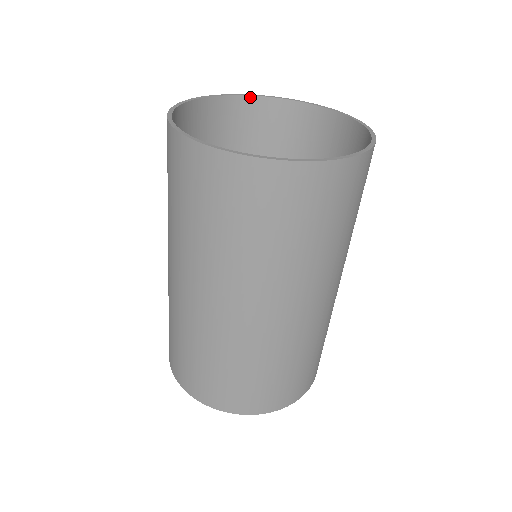
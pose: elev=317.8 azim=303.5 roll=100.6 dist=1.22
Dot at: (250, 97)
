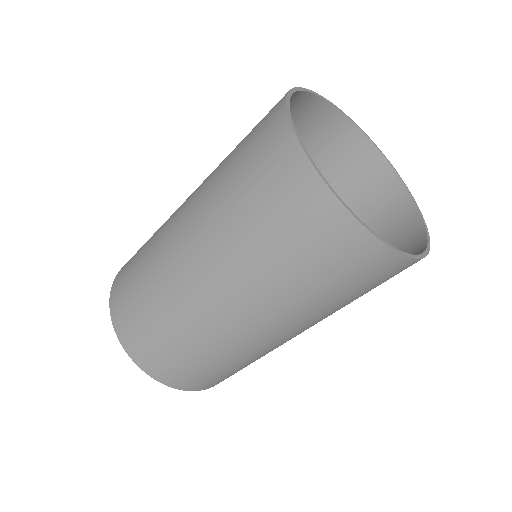
Dot at: (358, 130)
